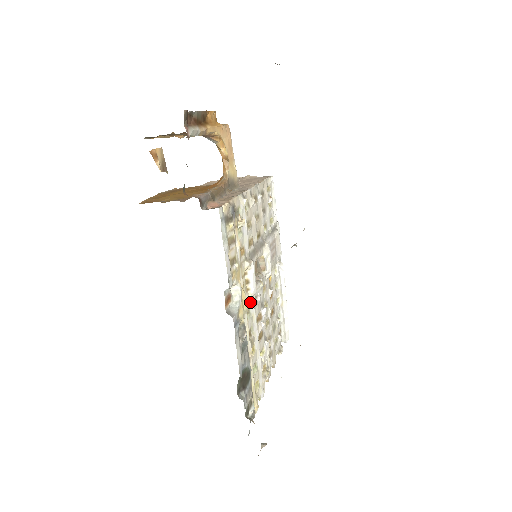
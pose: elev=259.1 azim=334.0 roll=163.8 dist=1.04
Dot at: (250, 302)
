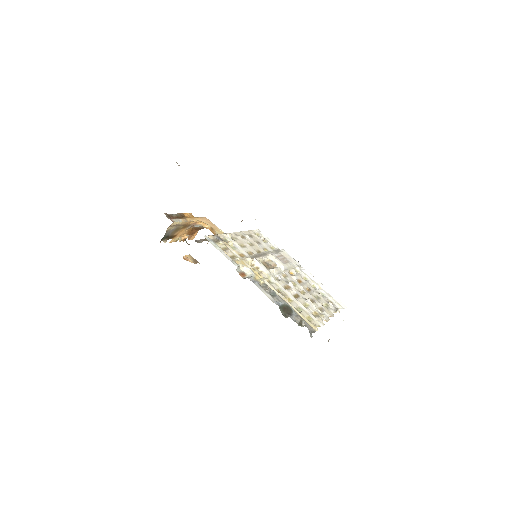
Dot at: (267, 277)
